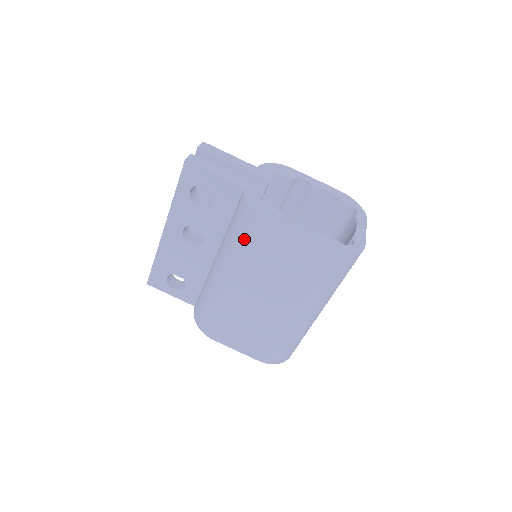
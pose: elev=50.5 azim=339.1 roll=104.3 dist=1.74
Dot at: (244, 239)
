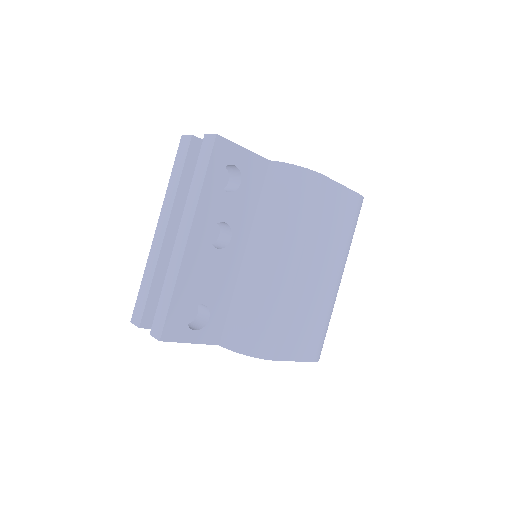
Dot at: (300, 204)
